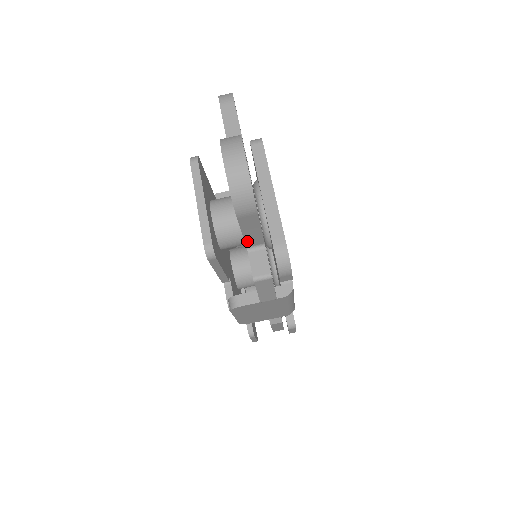
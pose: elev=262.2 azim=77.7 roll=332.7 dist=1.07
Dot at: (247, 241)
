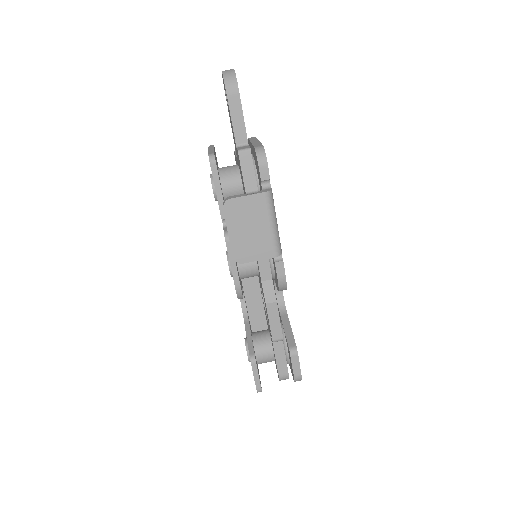
Dot at: (236, 135)
